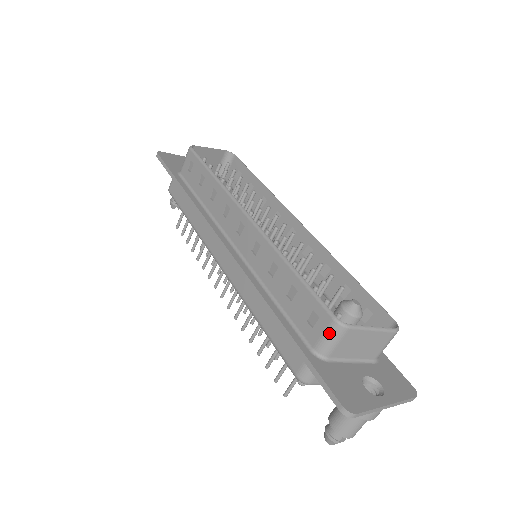
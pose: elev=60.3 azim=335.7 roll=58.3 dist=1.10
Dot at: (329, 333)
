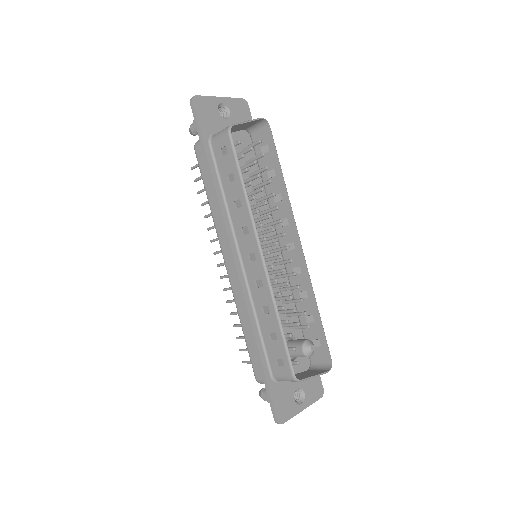
Dot at: (286, 378)
